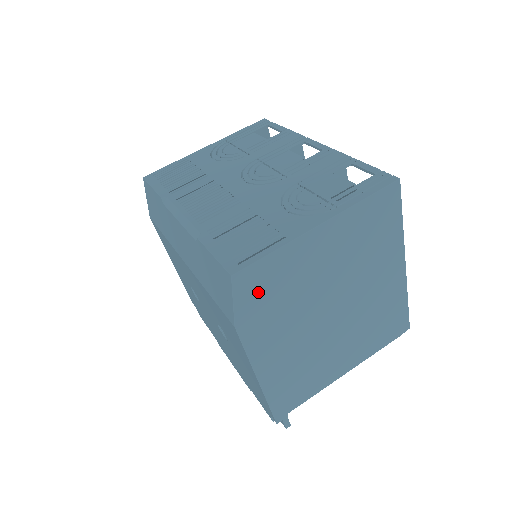
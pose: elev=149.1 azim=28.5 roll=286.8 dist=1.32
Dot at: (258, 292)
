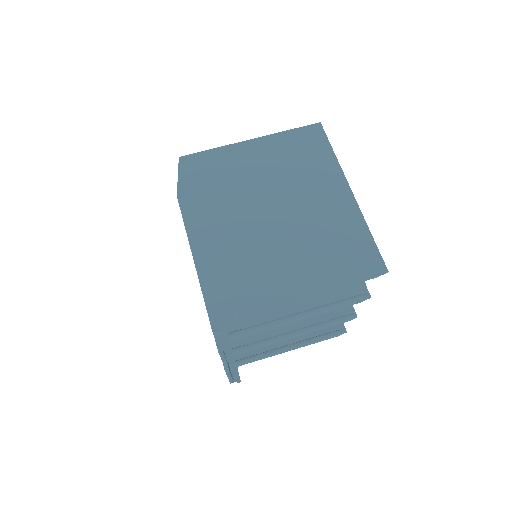
Dot at: (199, 174)
